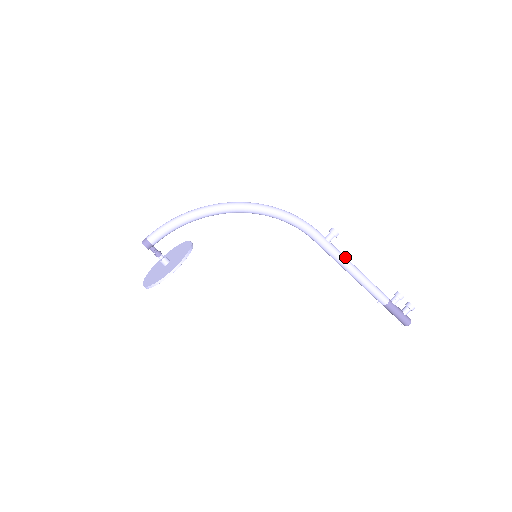
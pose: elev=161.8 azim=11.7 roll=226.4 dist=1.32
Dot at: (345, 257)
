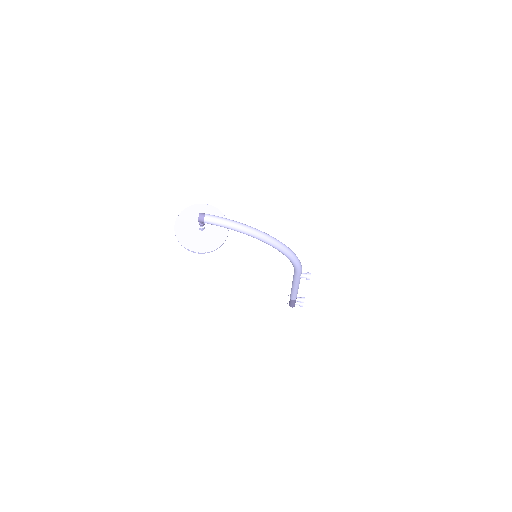
Dot at: (299, 283)
